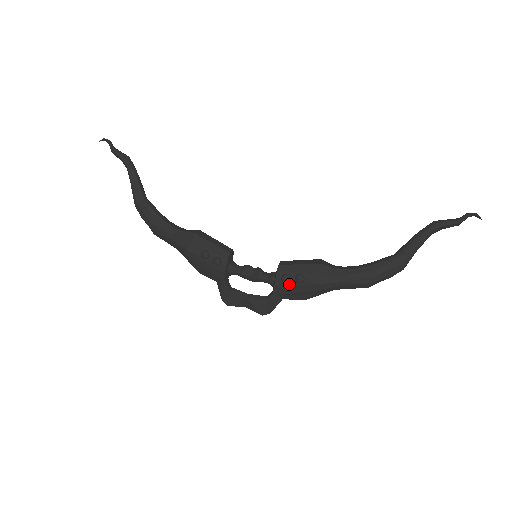
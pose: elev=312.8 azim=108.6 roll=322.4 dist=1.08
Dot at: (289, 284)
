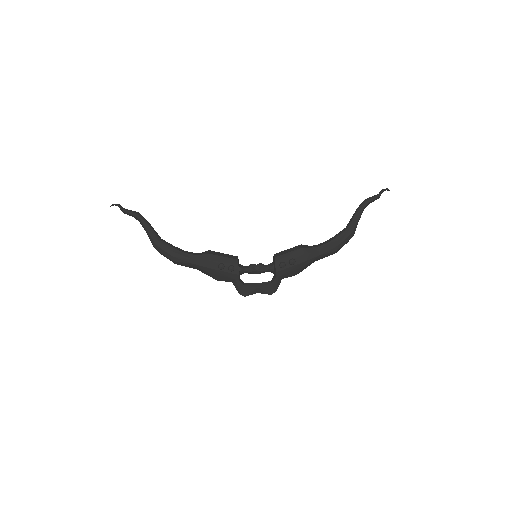
Dot at: (286, 268)
